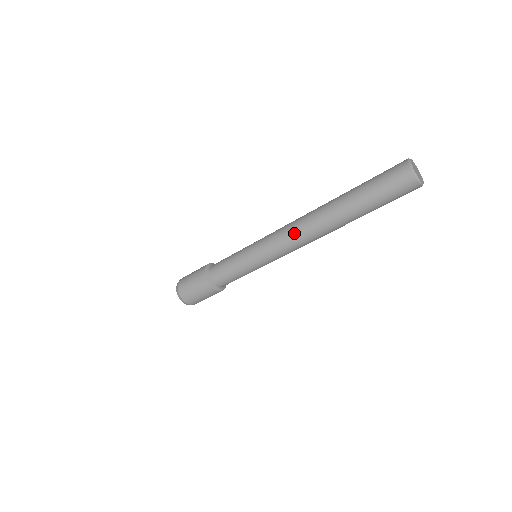
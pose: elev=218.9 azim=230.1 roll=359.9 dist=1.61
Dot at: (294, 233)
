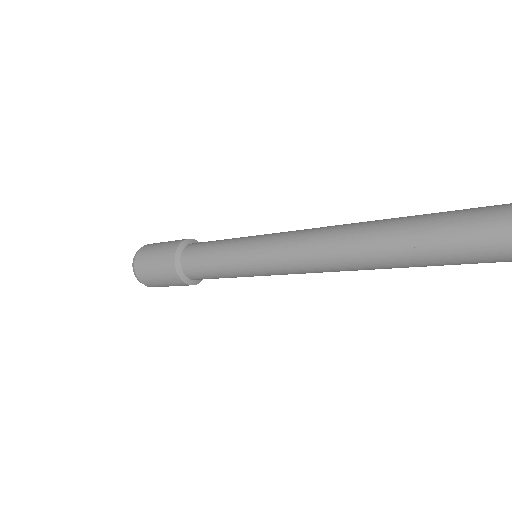
Dot at: (325, 237)
